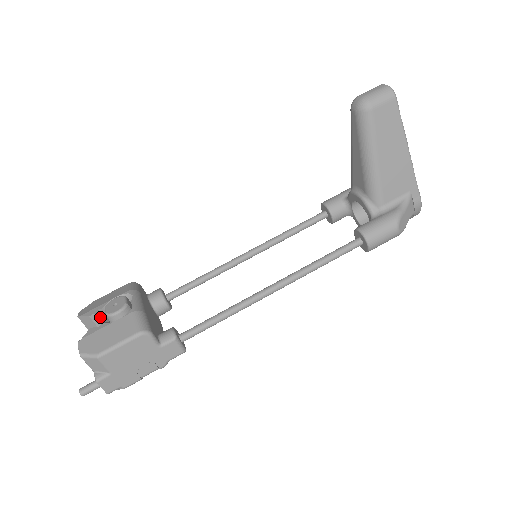
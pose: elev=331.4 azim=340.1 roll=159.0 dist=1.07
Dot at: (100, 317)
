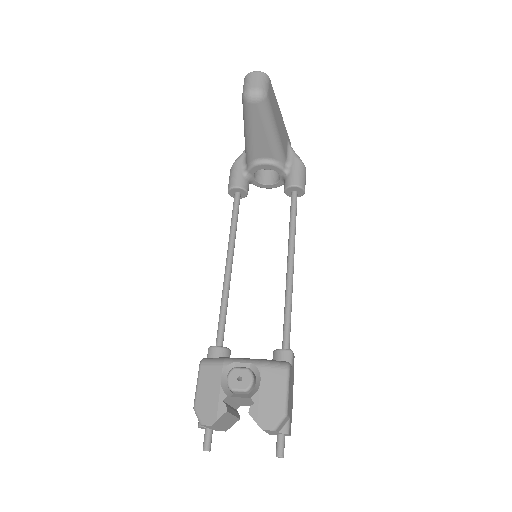
Dot at: (226, 405)
